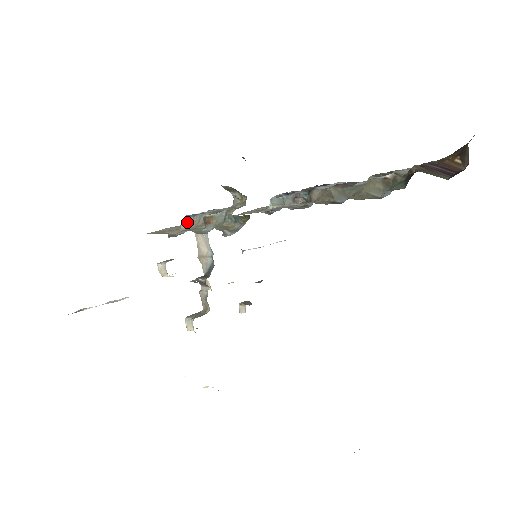
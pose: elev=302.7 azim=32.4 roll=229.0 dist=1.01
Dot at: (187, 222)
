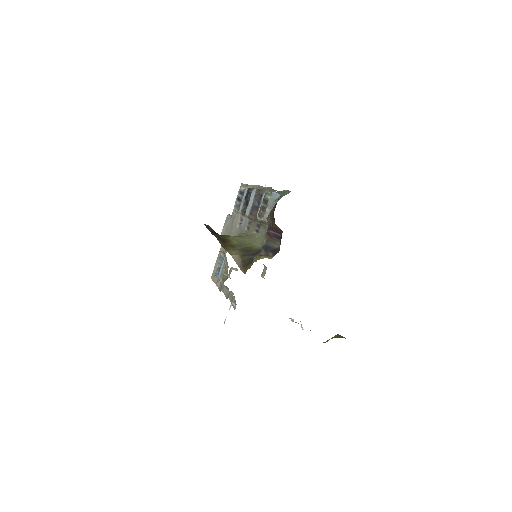
Dot at: occluded
